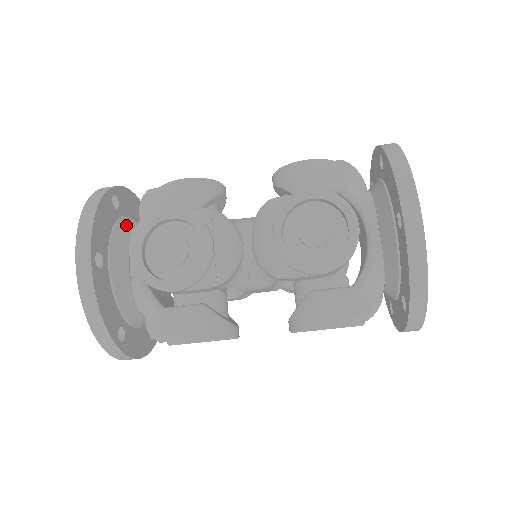
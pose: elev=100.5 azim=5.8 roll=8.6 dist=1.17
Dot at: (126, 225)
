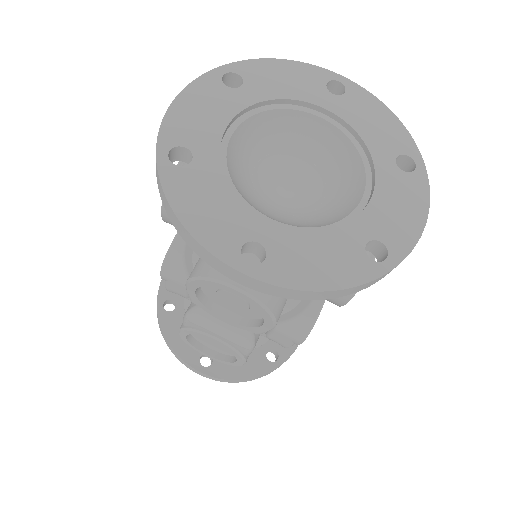
Dot at: occluded
